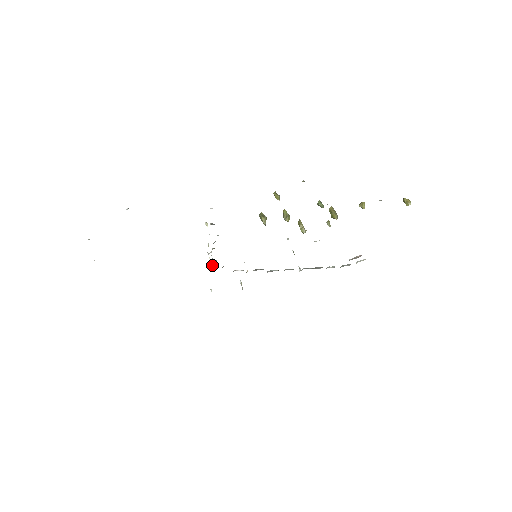
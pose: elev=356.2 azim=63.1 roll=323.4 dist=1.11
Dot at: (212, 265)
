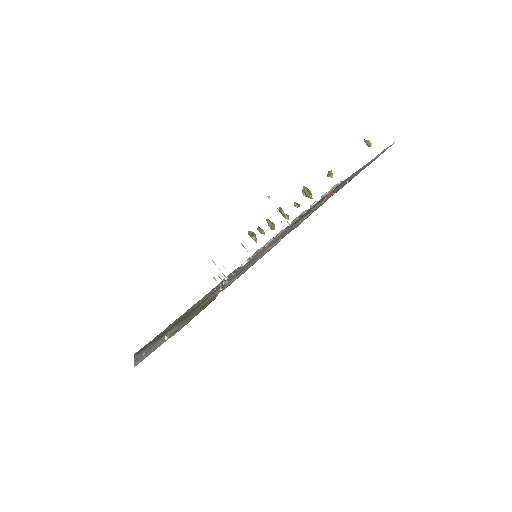
Dot at: occluded
